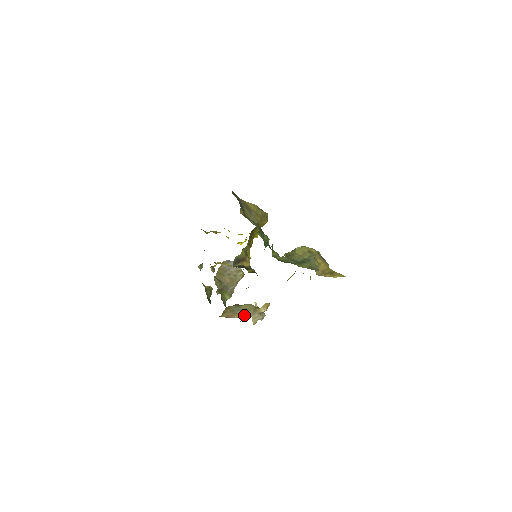
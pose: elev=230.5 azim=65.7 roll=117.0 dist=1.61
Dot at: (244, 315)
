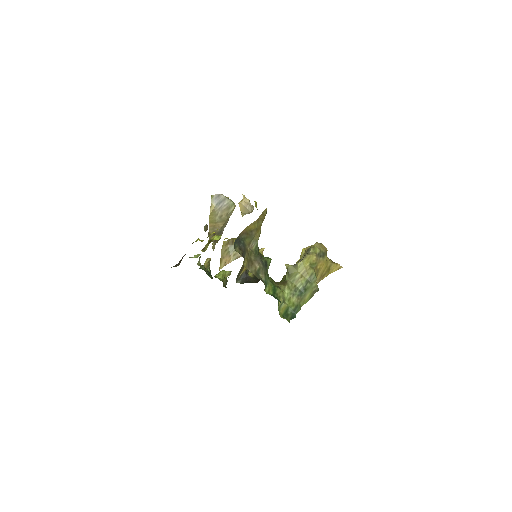
Dot at: (239, 255)
